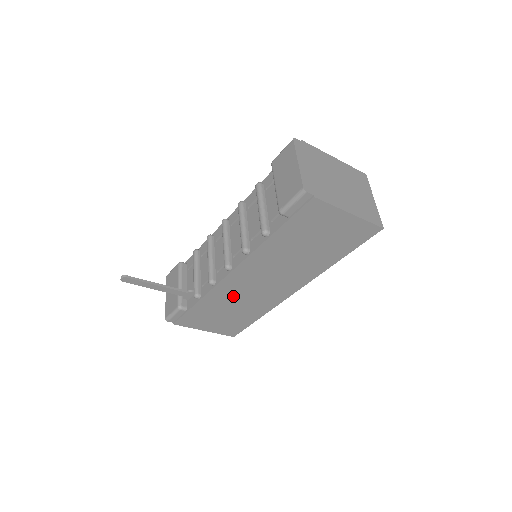
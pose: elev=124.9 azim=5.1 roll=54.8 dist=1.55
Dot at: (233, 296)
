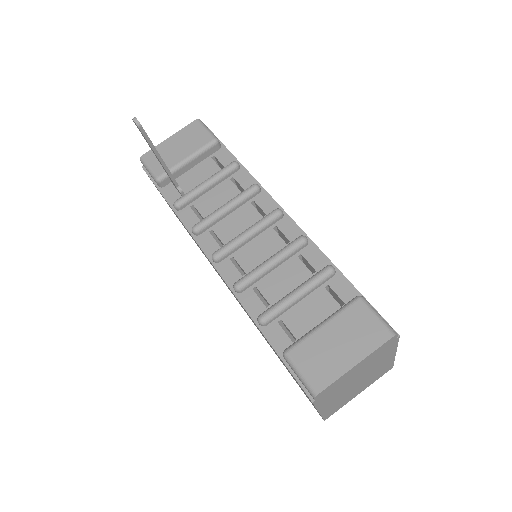
Dot at: occluded
